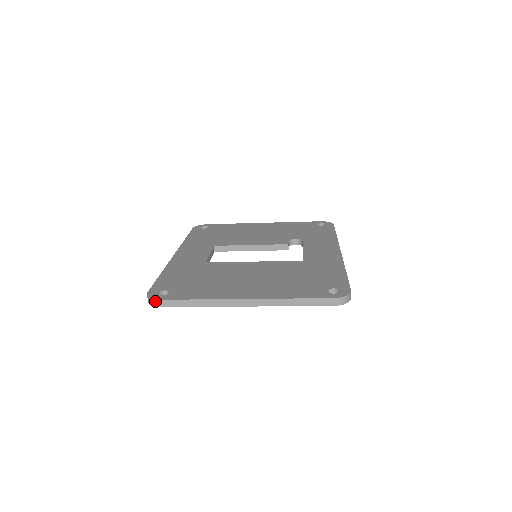
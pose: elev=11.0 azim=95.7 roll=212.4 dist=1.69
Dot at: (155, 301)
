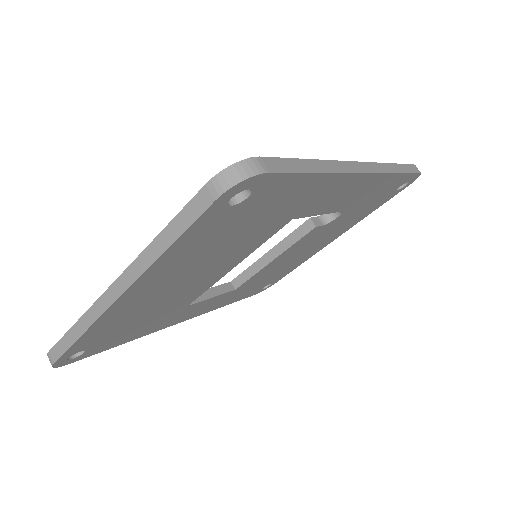
Dot at: (48, 356)
